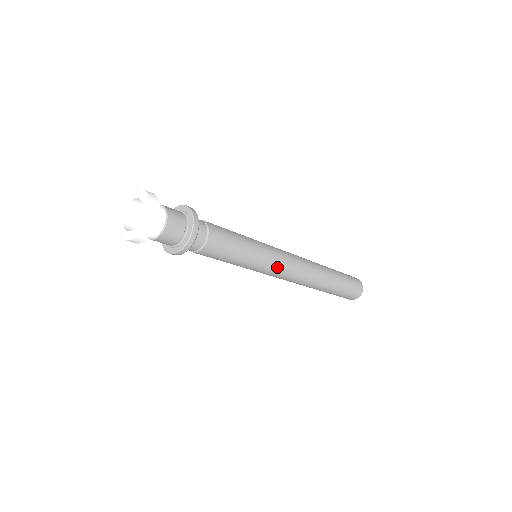
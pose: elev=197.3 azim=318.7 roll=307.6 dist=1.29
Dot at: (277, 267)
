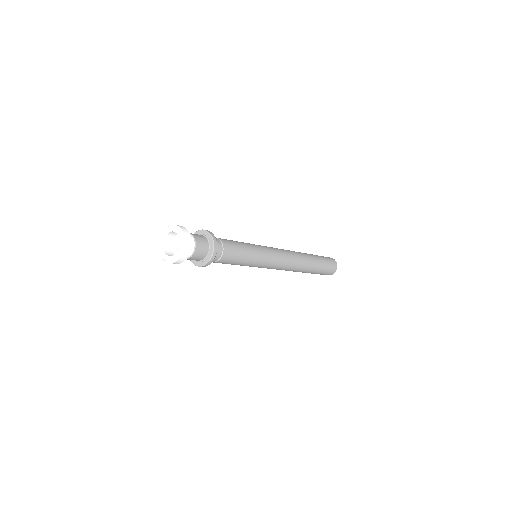
Dot at: (270, 266)
